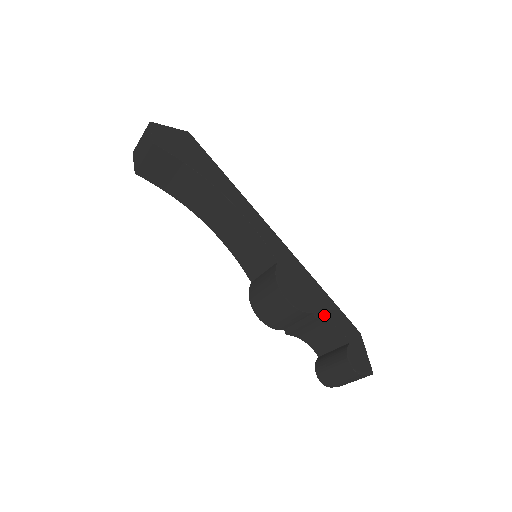
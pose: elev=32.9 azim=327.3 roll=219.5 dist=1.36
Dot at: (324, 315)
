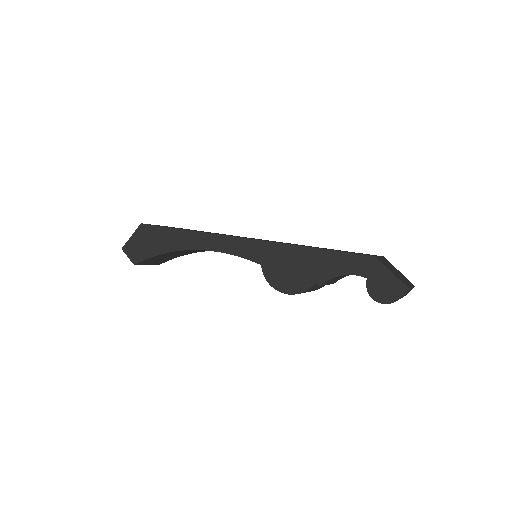
Dot at: (327, 275)
